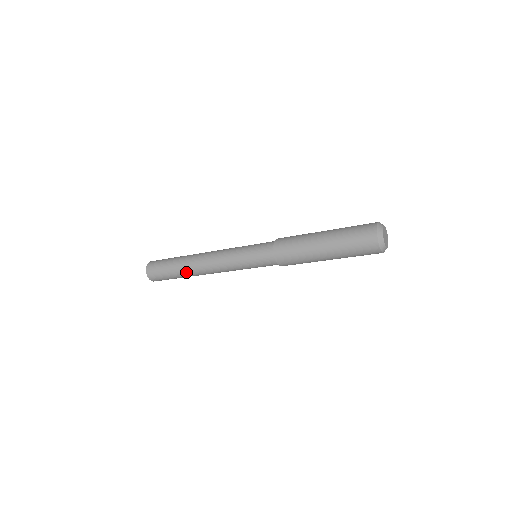
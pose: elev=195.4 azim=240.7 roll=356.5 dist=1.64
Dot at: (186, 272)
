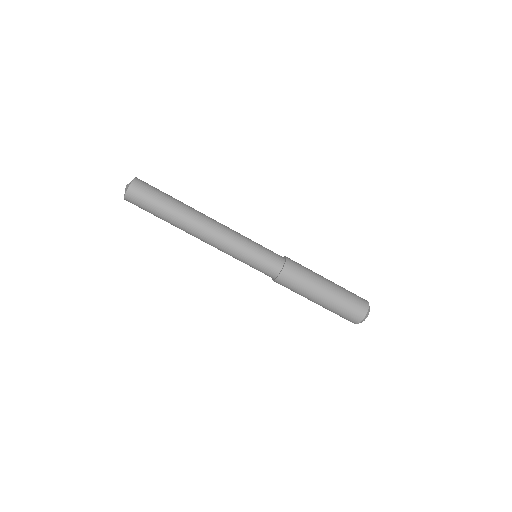
Dot at: (186, 209)
